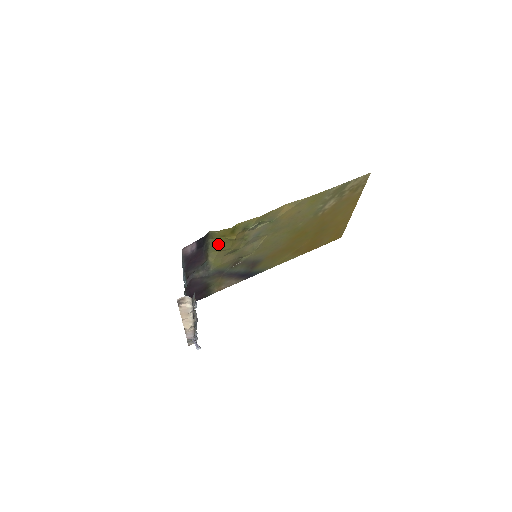
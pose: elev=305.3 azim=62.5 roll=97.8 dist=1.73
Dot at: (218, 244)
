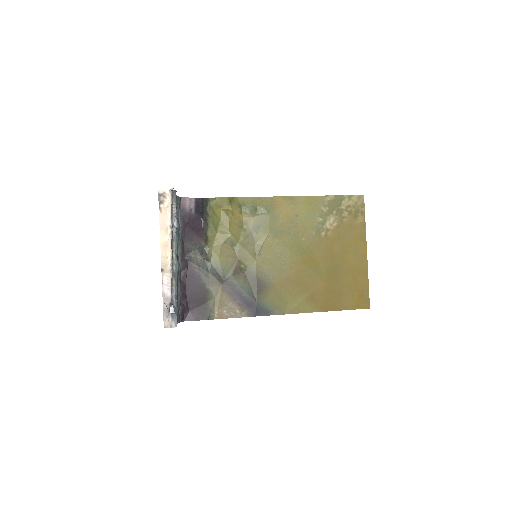
Dot at: (217, 220)
